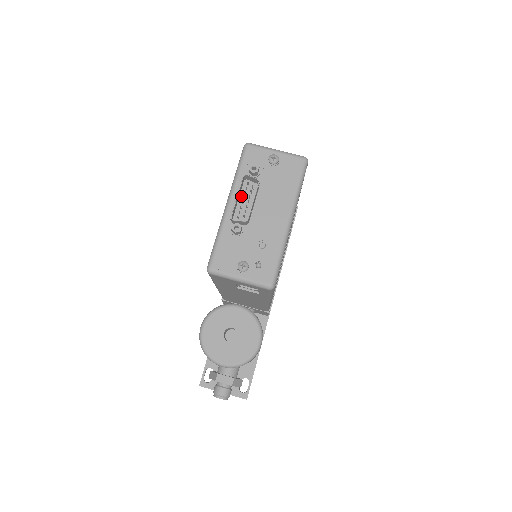
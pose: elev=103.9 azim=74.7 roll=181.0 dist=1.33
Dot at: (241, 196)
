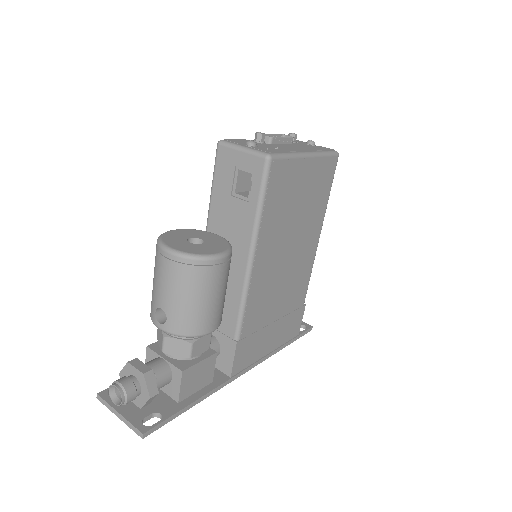
Dot at: occluded
